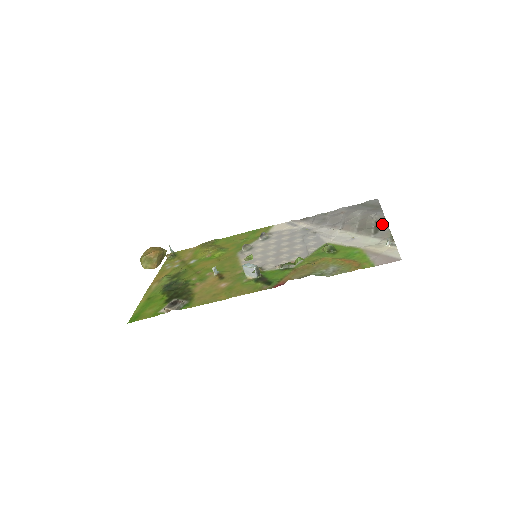
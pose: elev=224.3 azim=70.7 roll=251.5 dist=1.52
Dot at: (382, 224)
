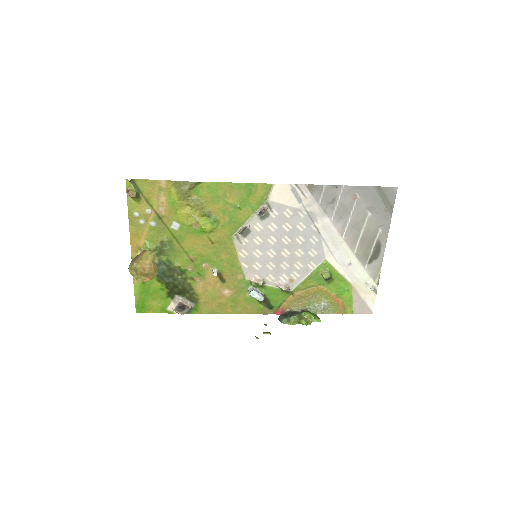
Dot at: (381, 250)
